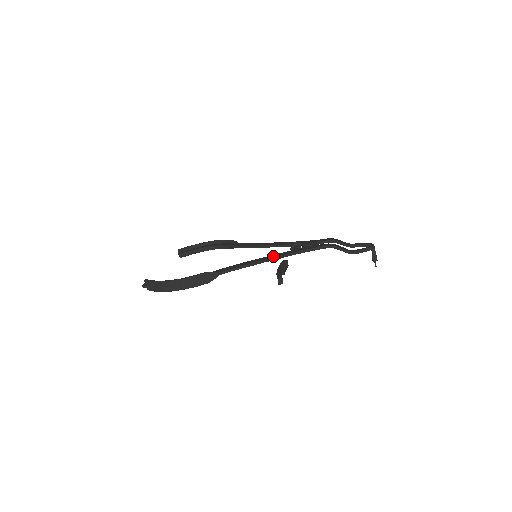
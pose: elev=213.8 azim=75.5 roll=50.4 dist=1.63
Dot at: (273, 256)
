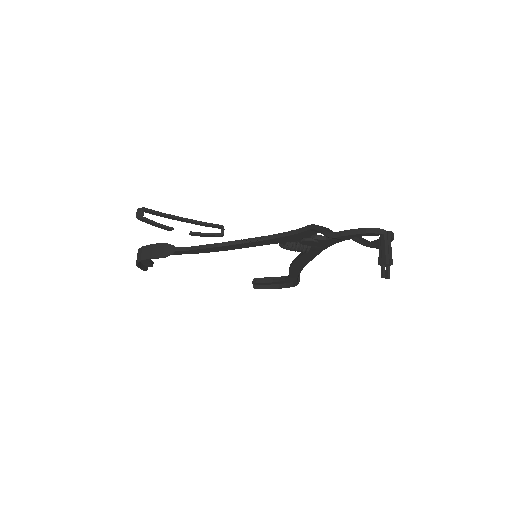
Dot at: occluded
